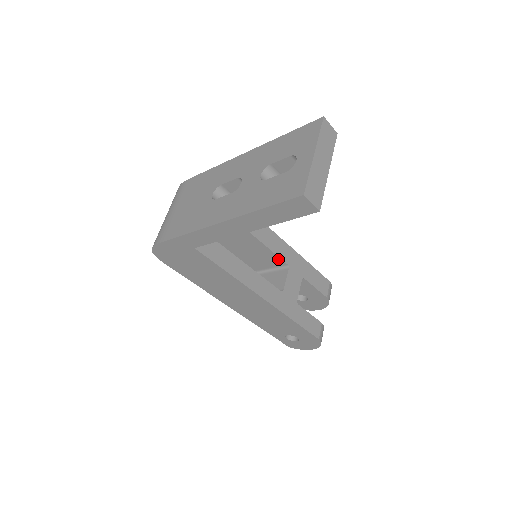
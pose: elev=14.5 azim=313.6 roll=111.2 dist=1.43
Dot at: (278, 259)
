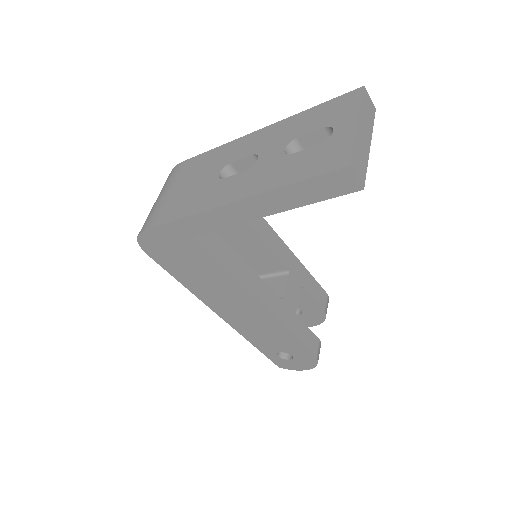
Dot at: (278, 263)
